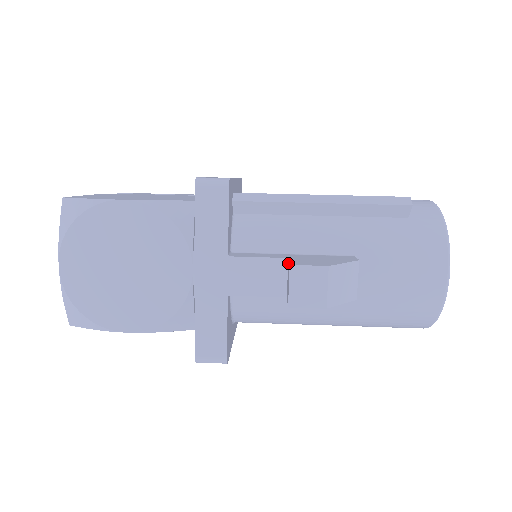
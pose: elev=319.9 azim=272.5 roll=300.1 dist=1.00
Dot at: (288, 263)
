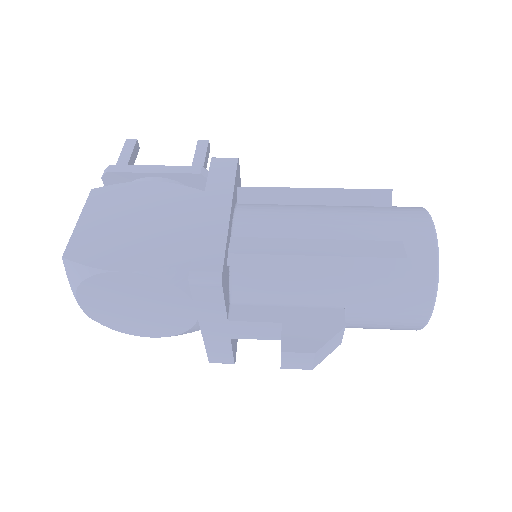
Dot at: (281, 332)
